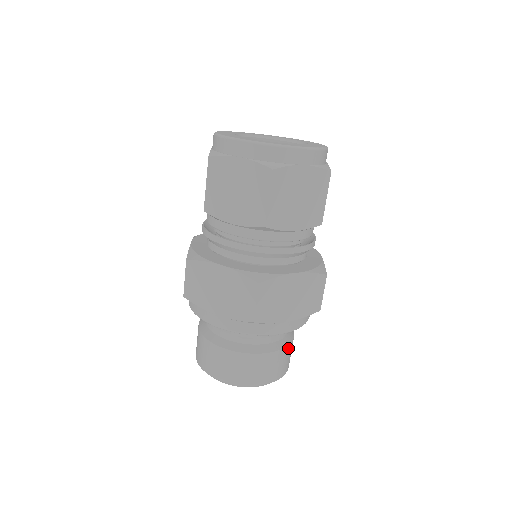
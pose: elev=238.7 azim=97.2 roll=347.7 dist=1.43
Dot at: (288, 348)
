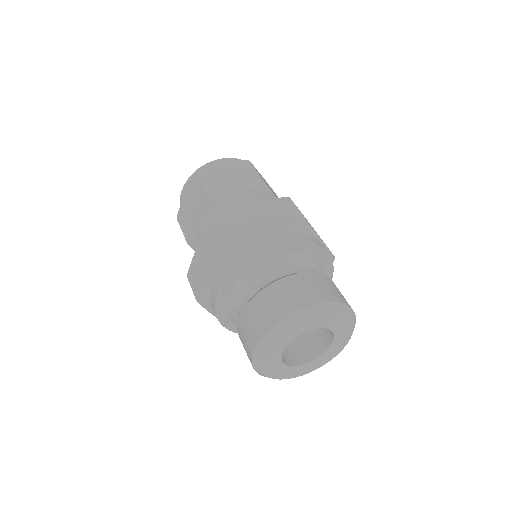
Dot at: (315, 276)
